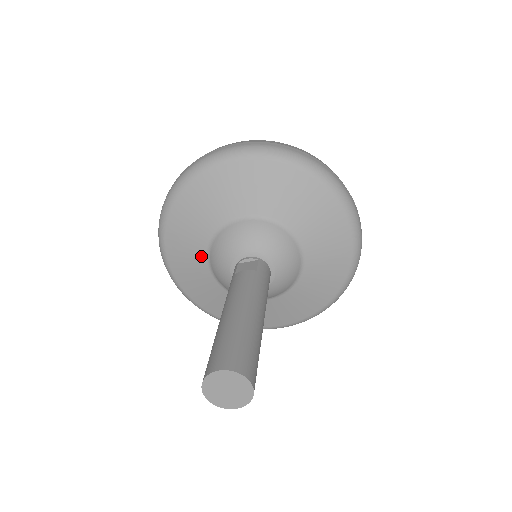
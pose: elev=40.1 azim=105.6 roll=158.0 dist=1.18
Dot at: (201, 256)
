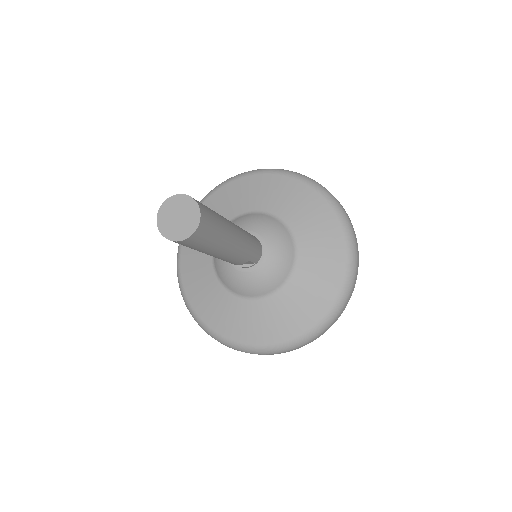
Dot at: occluded
